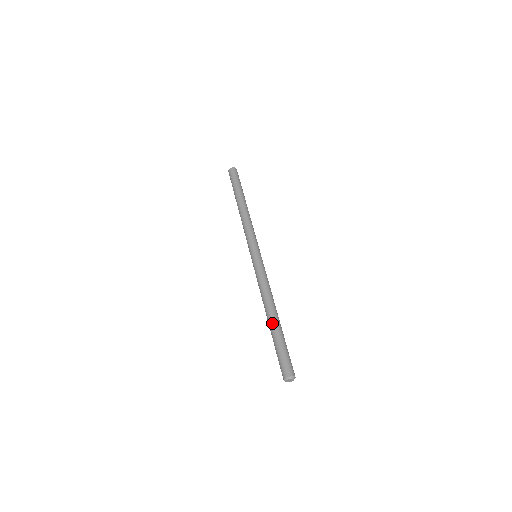
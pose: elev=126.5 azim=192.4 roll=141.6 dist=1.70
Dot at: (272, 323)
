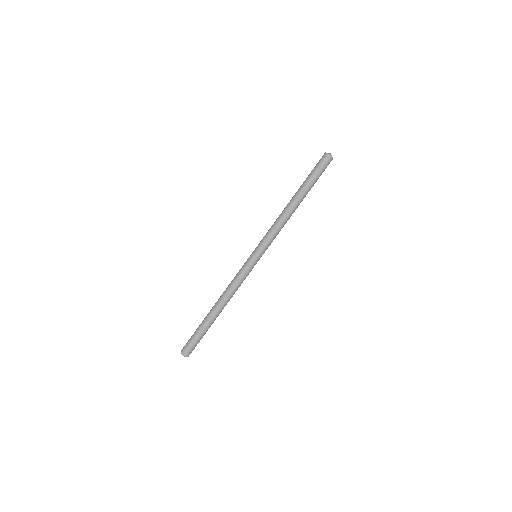
Dot at: (214, 318)
